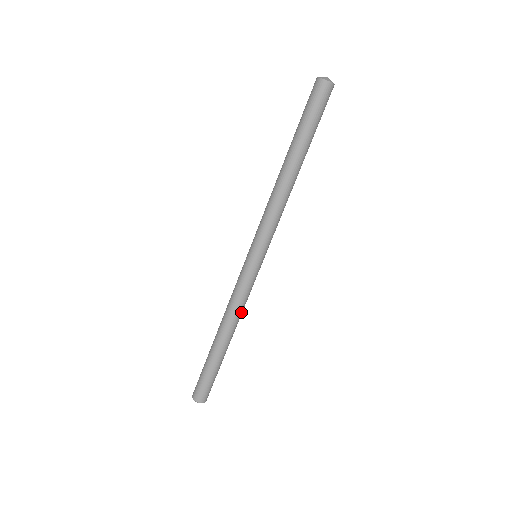
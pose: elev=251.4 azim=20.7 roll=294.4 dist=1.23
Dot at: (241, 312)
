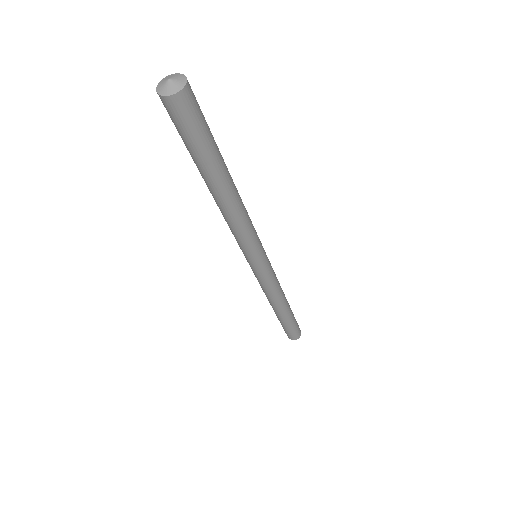
Dot at: (280, 288)
